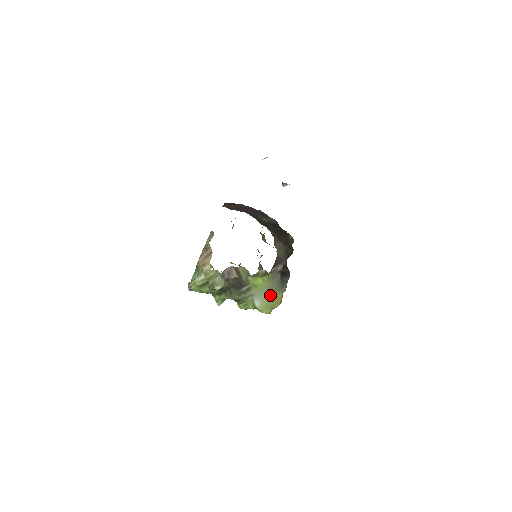
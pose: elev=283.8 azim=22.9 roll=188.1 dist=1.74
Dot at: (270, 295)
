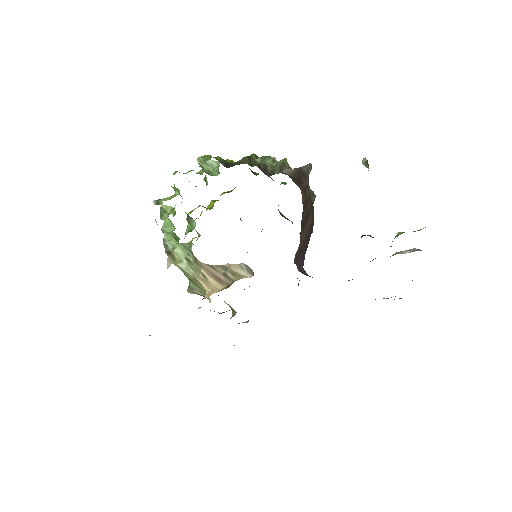
Dot at: occluded
